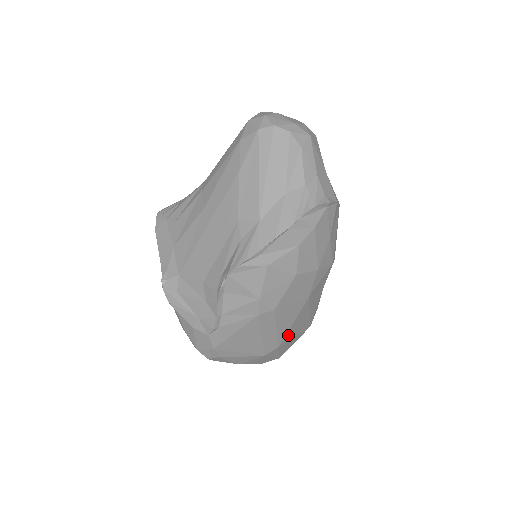
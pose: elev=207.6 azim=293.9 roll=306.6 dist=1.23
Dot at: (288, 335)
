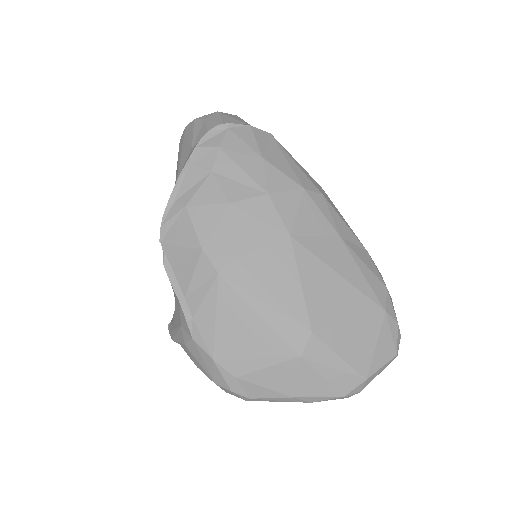
Dot at: (317, 312)
